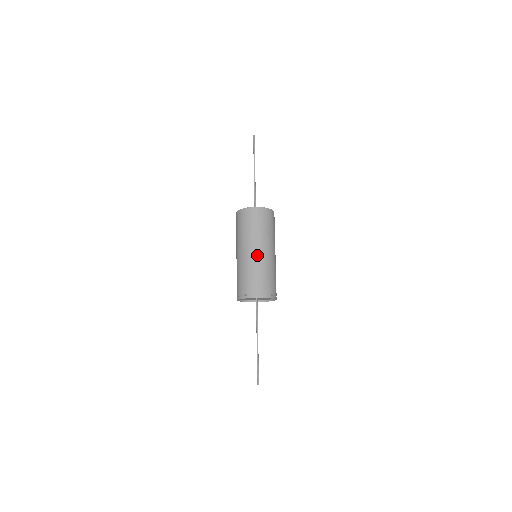
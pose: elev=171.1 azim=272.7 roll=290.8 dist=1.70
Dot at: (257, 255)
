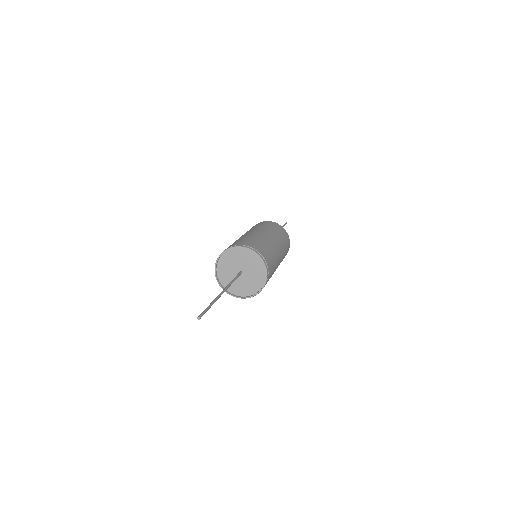
Dot at: (248, 234)
